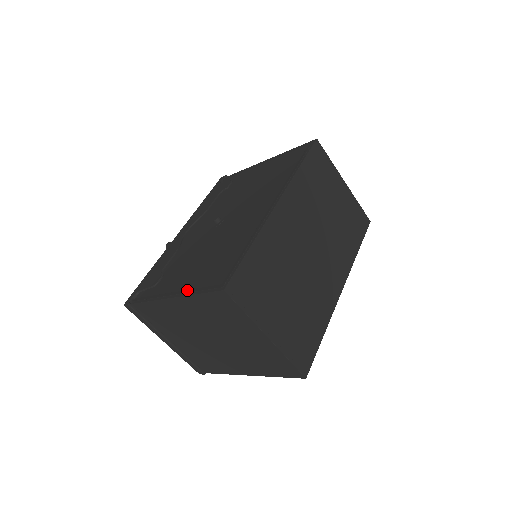
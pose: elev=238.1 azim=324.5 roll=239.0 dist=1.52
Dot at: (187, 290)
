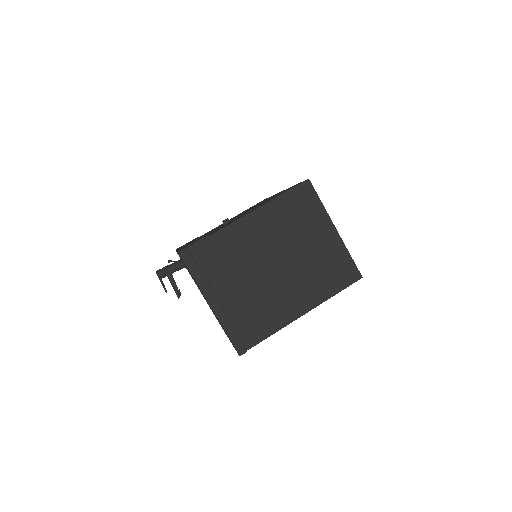
Dot at: occluded
